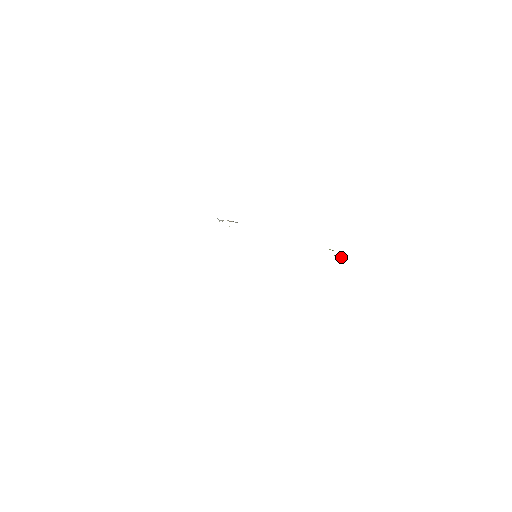
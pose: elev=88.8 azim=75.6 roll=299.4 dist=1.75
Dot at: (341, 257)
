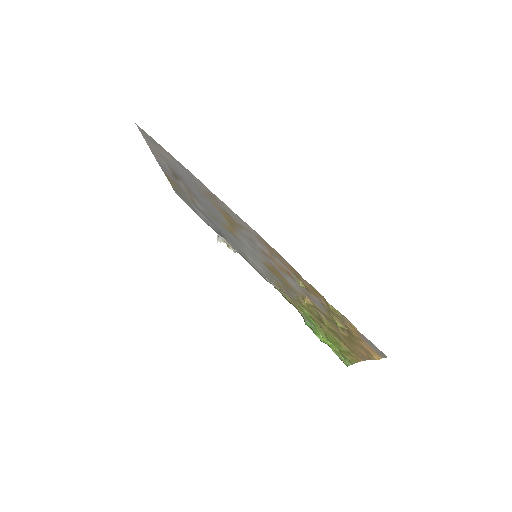
Dot at: (334, 347)
